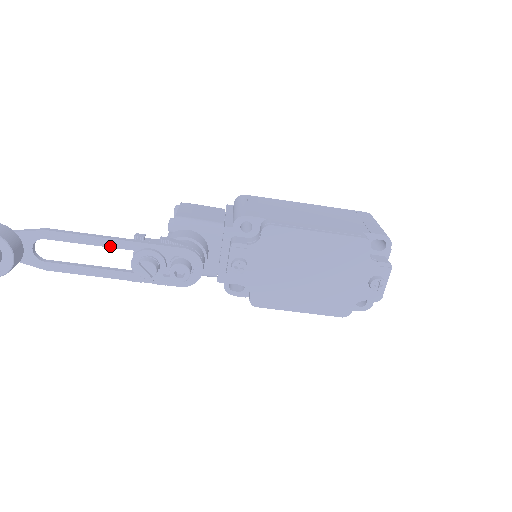
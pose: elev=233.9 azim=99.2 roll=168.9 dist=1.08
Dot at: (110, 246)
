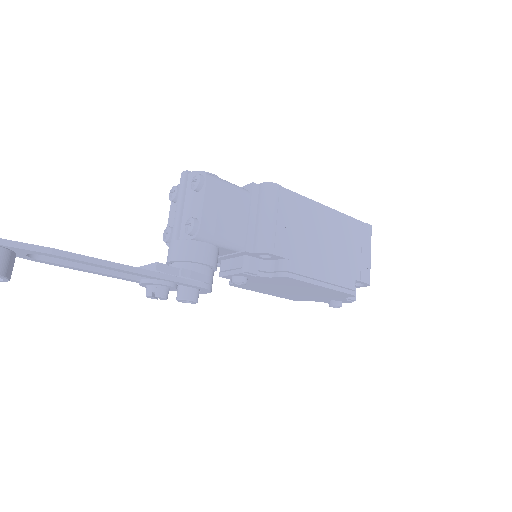
Dot at: (125, 272)
